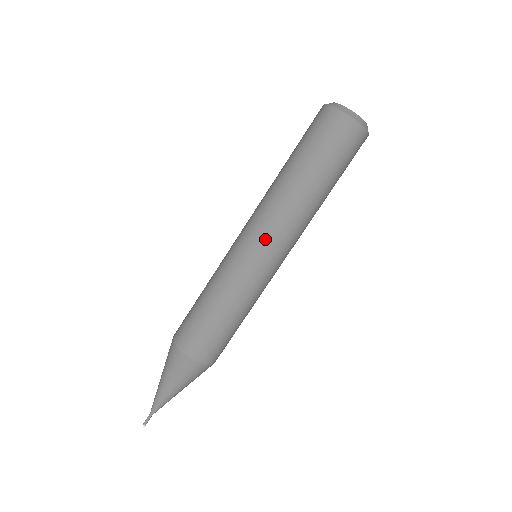
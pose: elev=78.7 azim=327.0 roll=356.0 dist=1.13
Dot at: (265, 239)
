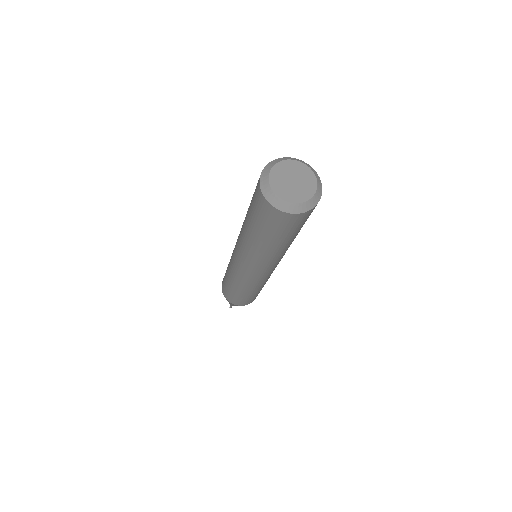
Dot at: (266, 271)
